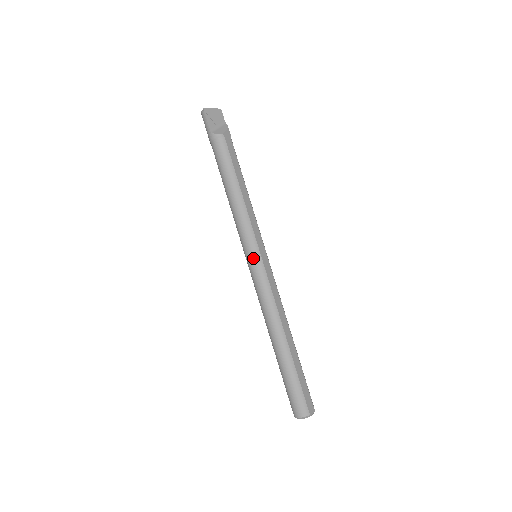
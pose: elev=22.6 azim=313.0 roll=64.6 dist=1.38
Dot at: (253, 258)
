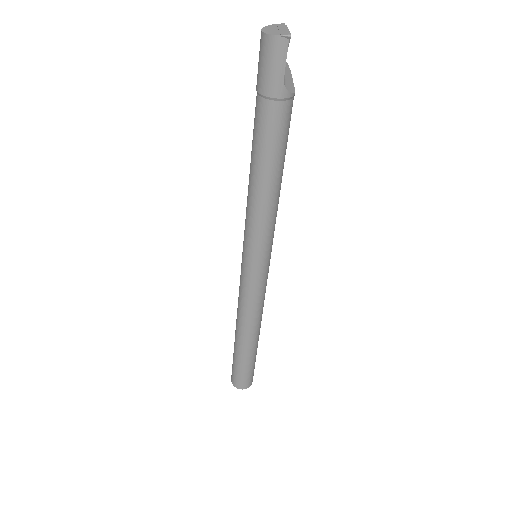
Dot at: (265, 266)
